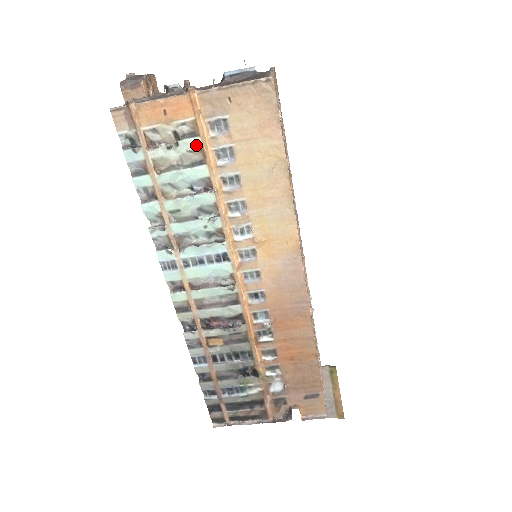
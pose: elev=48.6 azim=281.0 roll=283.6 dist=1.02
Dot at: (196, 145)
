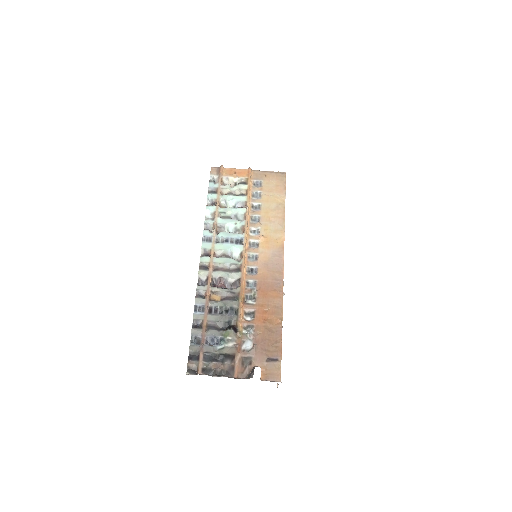
Dot at: (245, 188)
